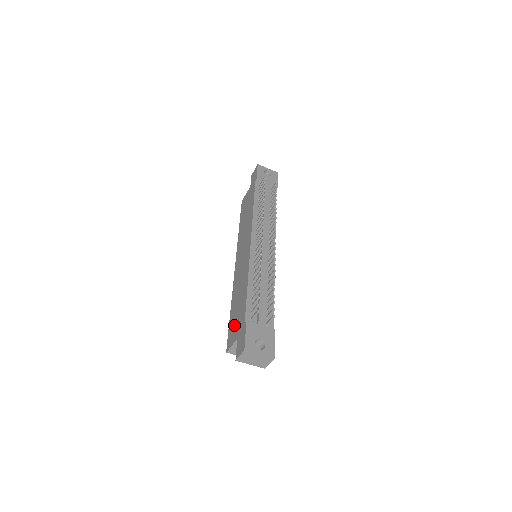
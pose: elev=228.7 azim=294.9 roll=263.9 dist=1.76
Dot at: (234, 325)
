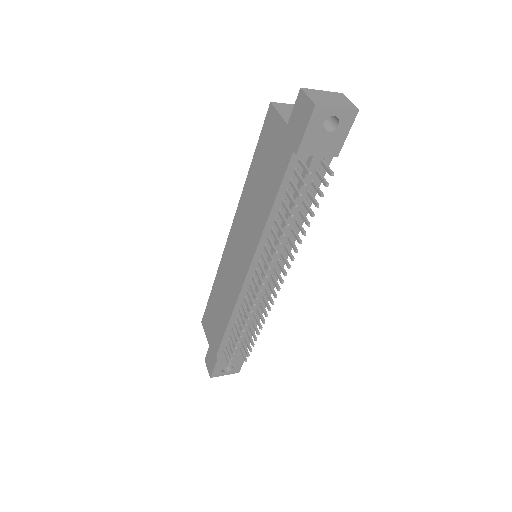
Dot at: (210, 323)
